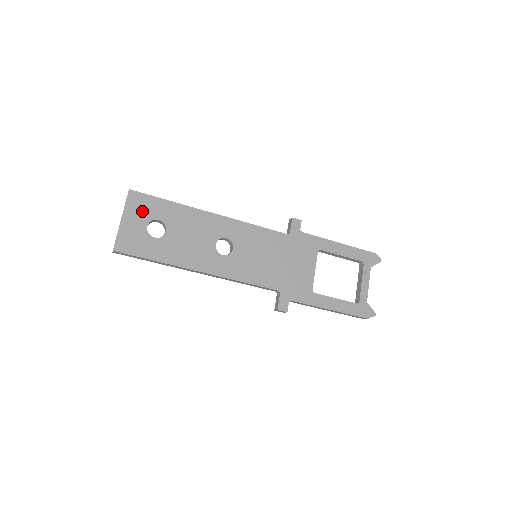
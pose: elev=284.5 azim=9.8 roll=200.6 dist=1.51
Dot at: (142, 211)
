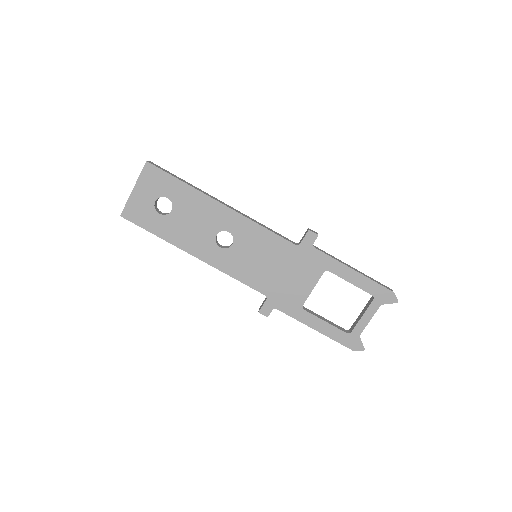
Dot at: (154, 186)
